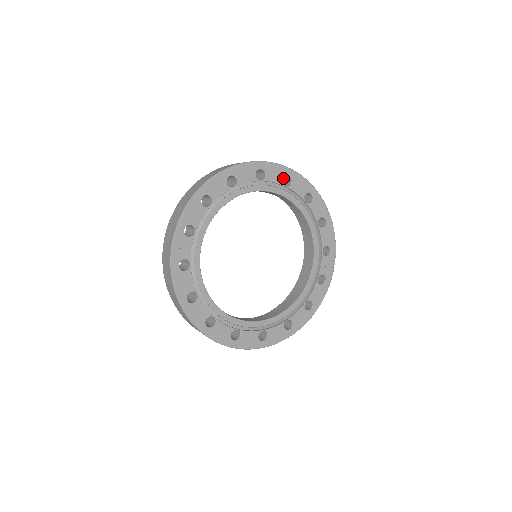
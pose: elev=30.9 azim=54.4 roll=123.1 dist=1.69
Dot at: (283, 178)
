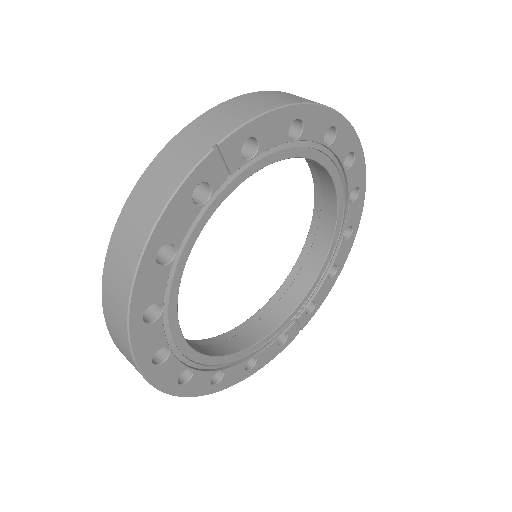
Dot at: (355, 187)
